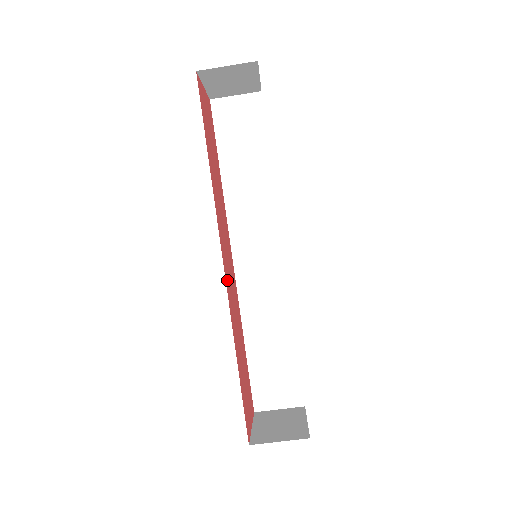
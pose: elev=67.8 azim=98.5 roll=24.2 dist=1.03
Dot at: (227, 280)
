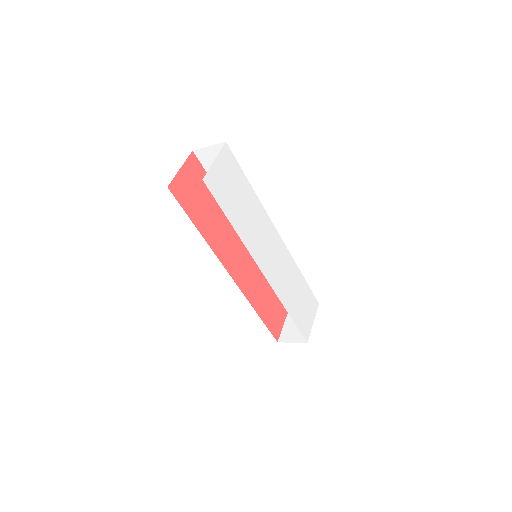
Dot at: (240, 279)
